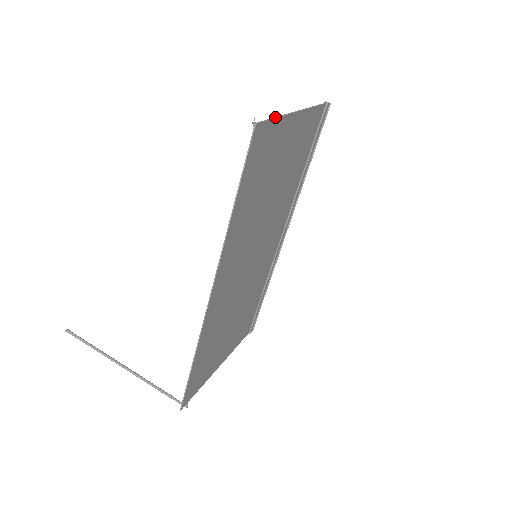
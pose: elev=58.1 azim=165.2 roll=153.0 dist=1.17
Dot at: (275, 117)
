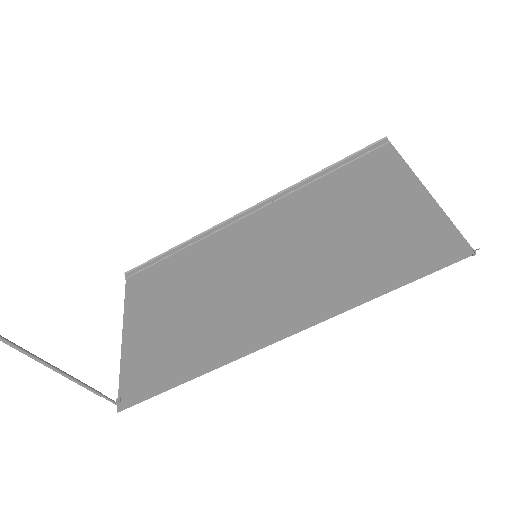
Dot at: occluded
